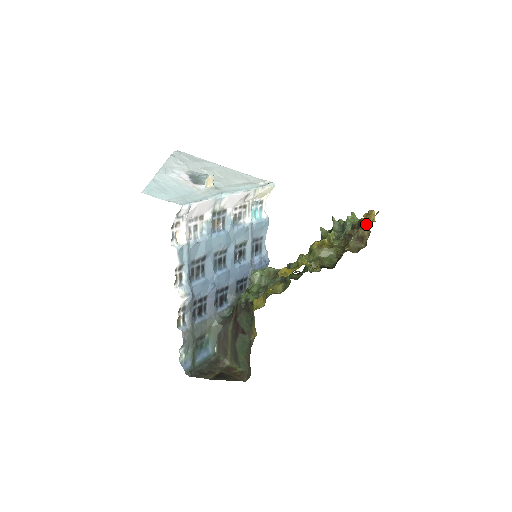
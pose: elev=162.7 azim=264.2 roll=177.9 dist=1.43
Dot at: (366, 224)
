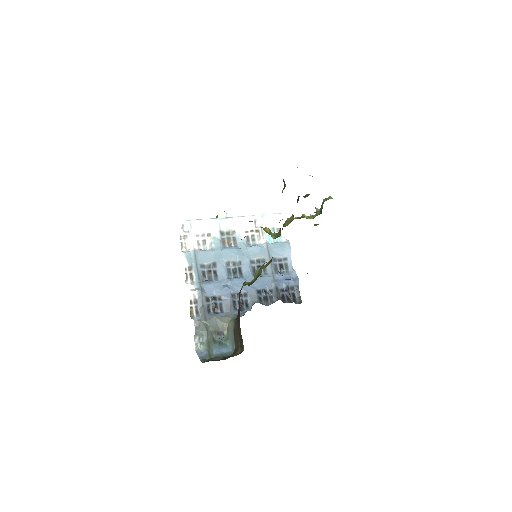
Dot at: occluded
